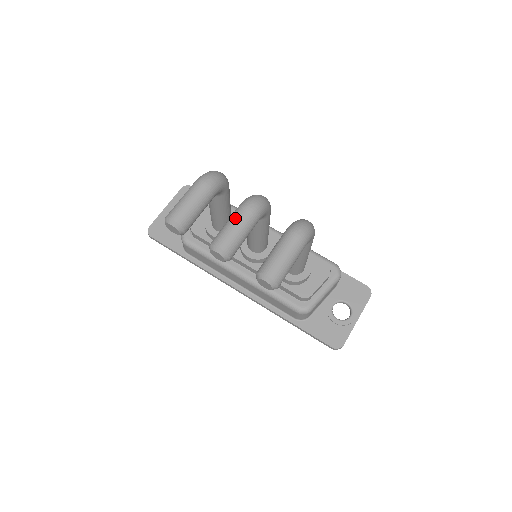
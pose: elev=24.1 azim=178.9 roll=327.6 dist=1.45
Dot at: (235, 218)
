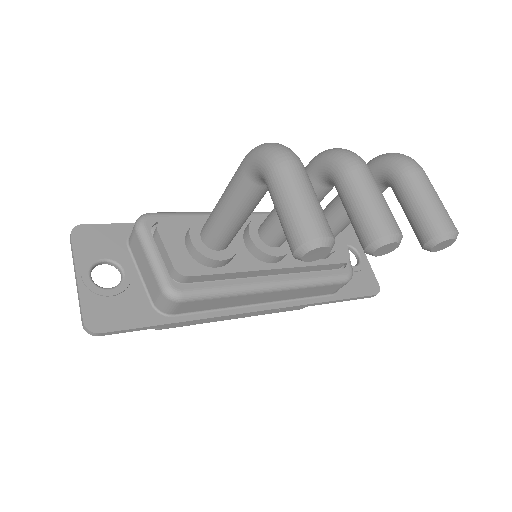
Dot at: (367, 187)
